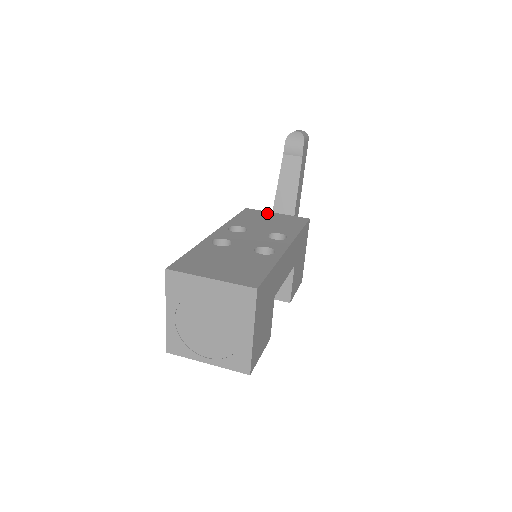
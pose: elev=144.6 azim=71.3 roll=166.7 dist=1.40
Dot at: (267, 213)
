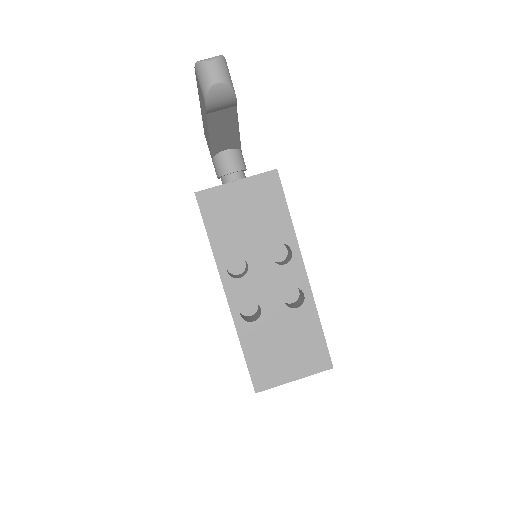
Dot at: (227, 192)
